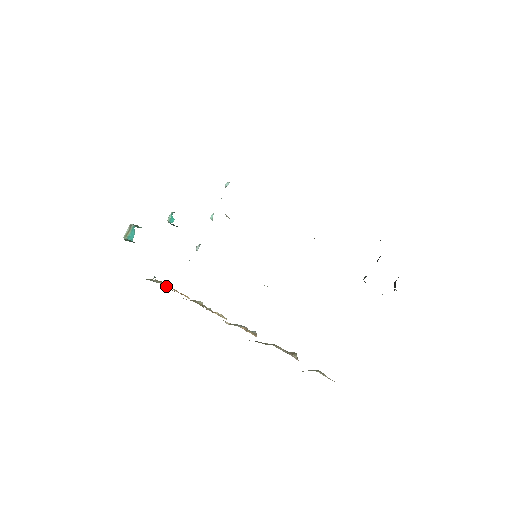
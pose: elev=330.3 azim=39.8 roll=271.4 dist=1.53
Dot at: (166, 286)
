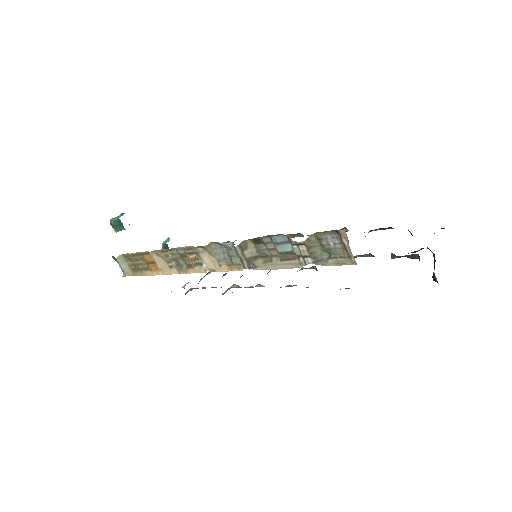
Dot at: (136, 274)
